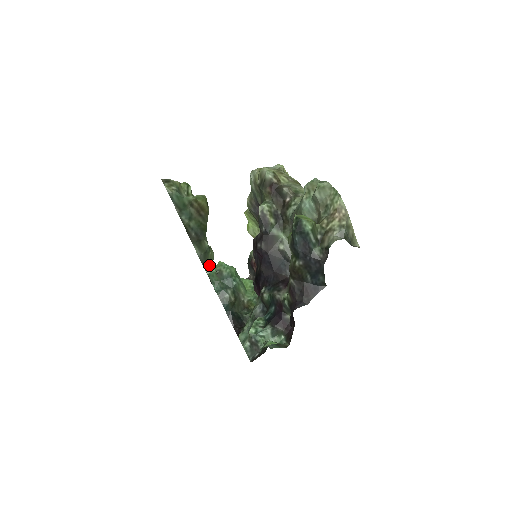
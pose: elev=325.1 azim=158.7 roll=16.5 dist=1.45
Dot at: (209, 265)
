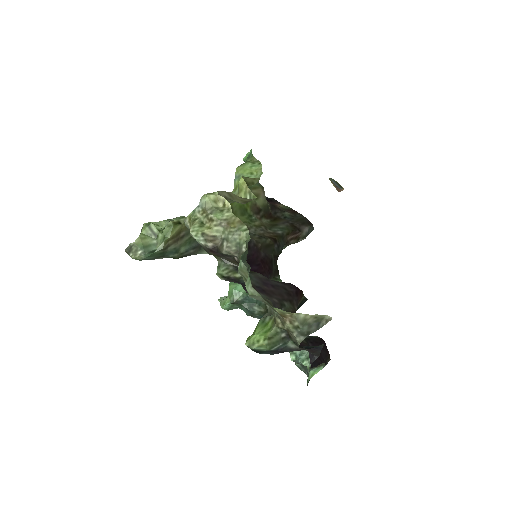
Dot at: occluded
